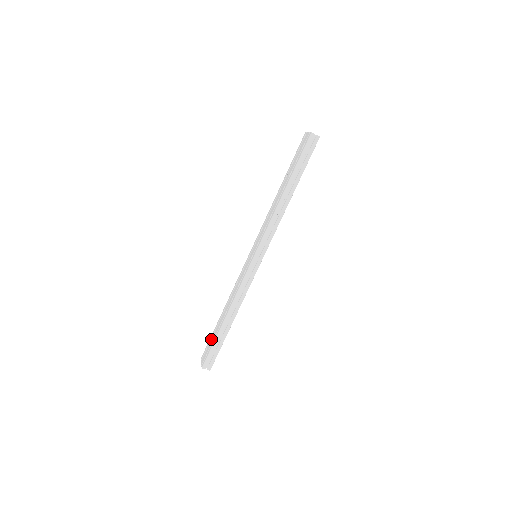
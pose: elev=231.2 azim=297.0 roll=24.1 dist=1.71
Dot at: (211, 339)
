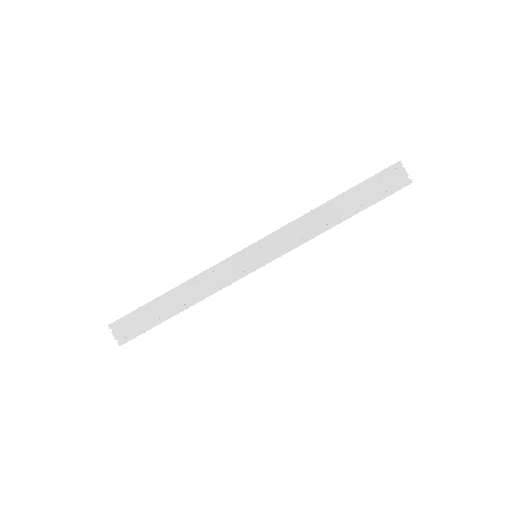
Dot at: (142, 316)
